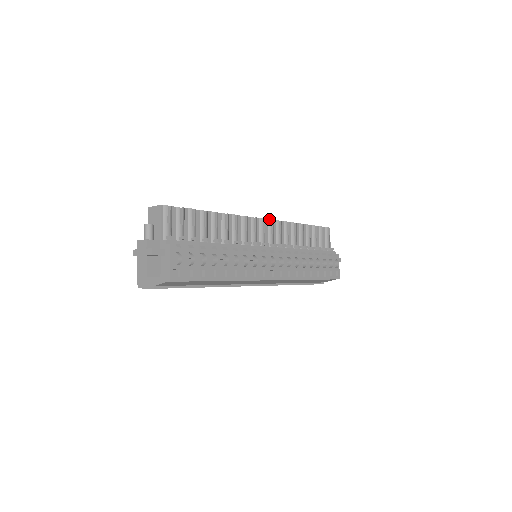
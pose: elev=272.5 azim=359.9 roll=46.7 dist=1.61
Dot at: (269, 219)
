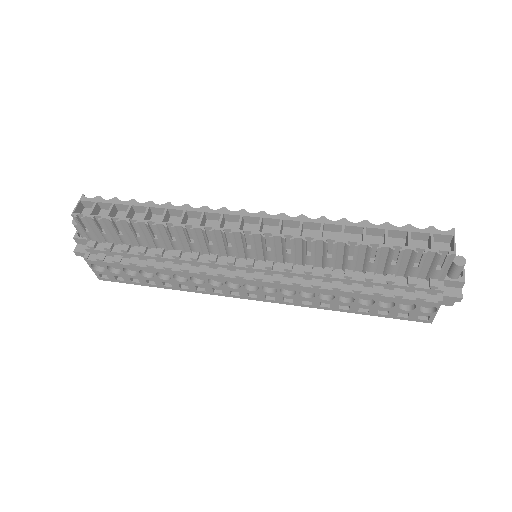
Dot at: (262, 235)
